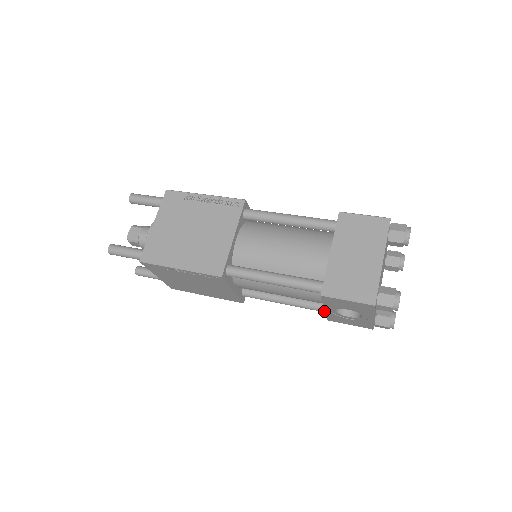
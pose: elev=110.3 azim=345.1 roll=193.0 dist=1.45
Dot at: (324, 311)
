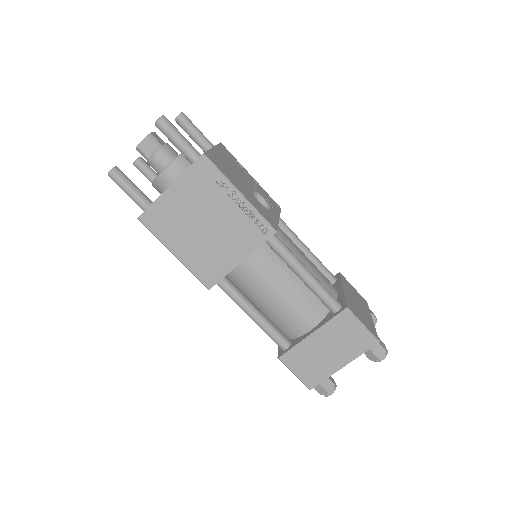
Dot at: occluded
